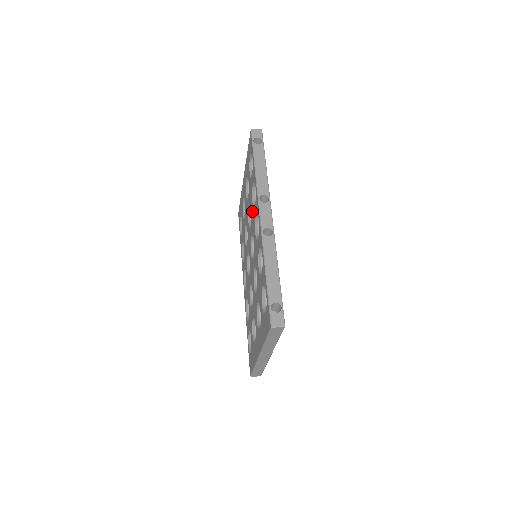
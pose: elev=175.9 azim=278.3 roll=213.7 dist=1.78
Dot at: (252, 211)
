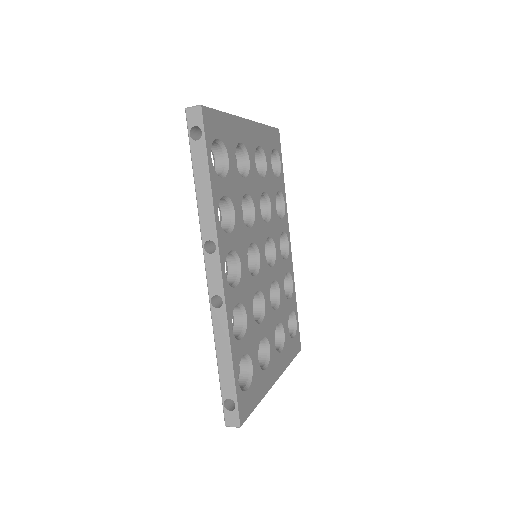
Dot at: occluded
